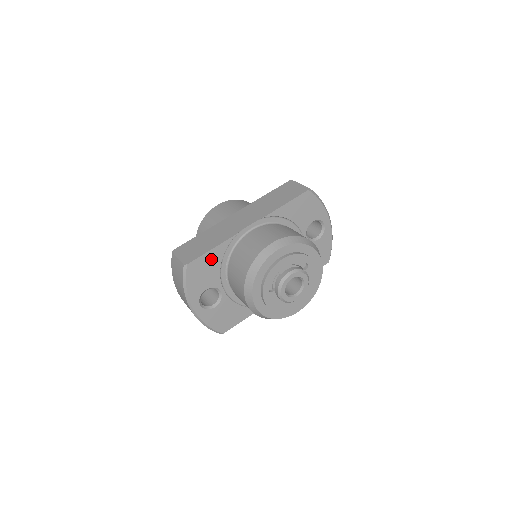
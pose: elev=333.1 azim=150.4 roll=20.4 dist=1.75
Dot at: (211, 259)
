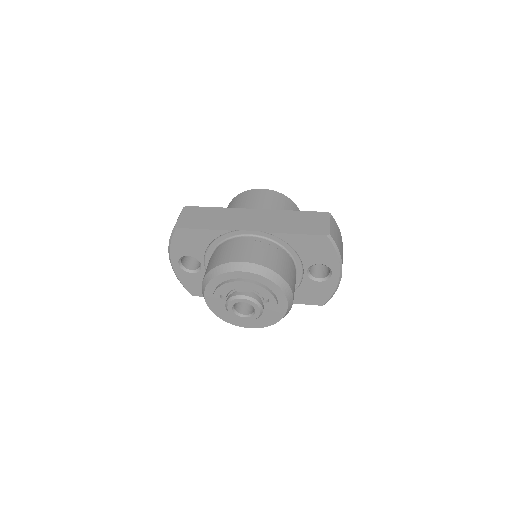
Dot at: (201, 236)
